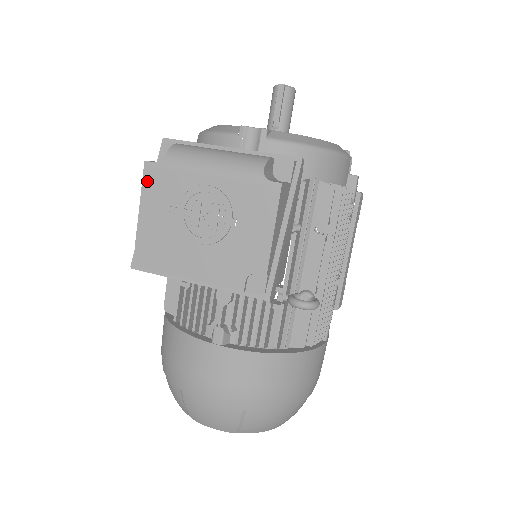
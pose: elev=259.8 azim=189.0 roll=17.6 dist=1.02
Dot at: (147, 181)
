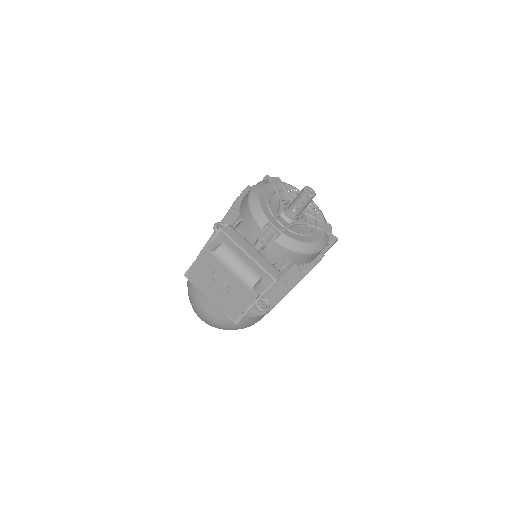
Dot at: (203, 254)
